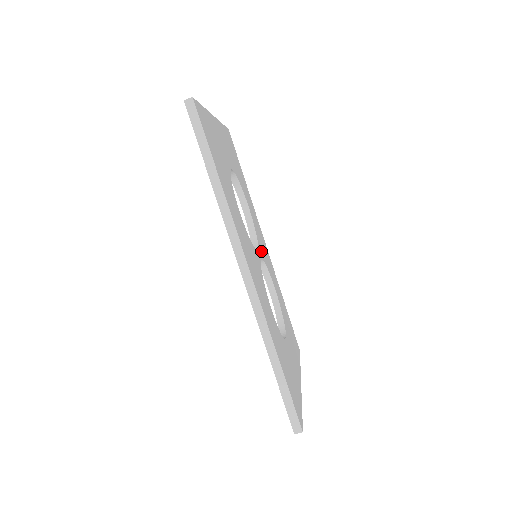
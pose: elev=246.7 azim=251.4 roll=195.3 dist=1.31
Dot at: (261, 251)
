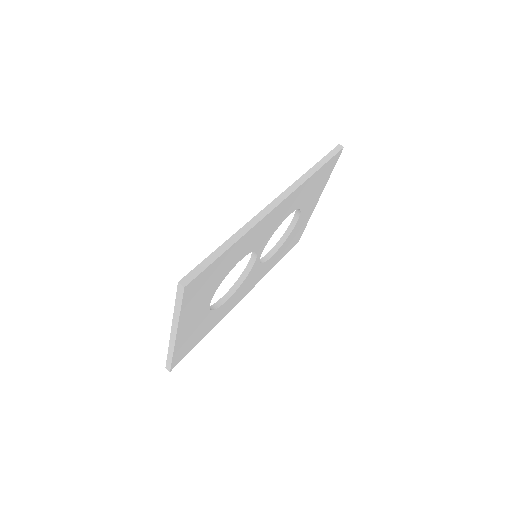
Dot at: (254, 270)
